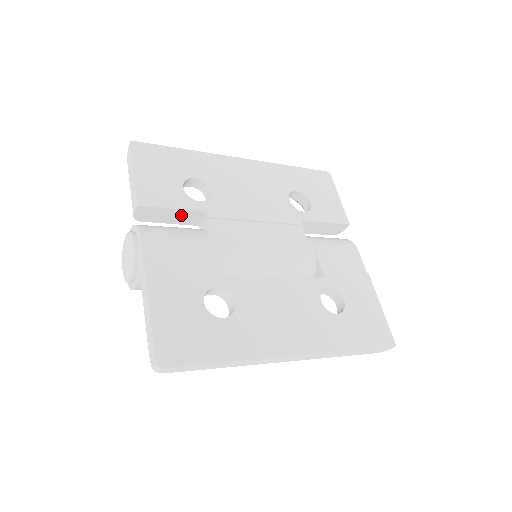
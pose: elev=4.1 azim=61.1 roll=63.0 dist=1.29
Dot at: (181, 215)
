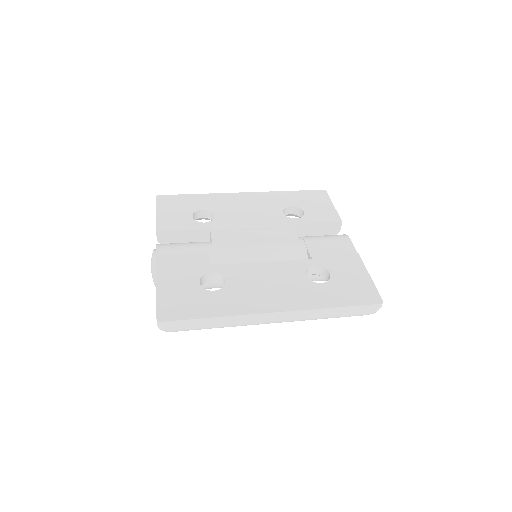
Dot at: (191, 234)
